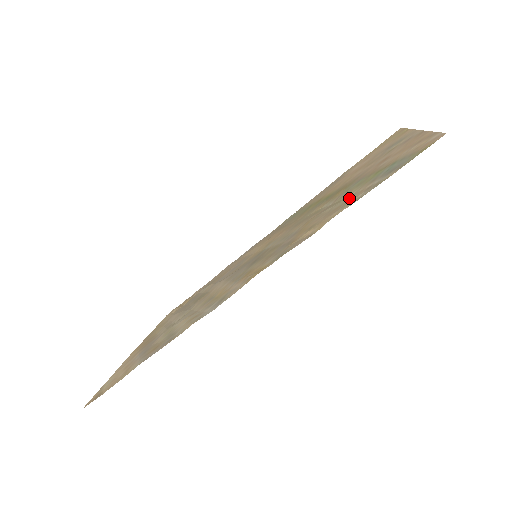
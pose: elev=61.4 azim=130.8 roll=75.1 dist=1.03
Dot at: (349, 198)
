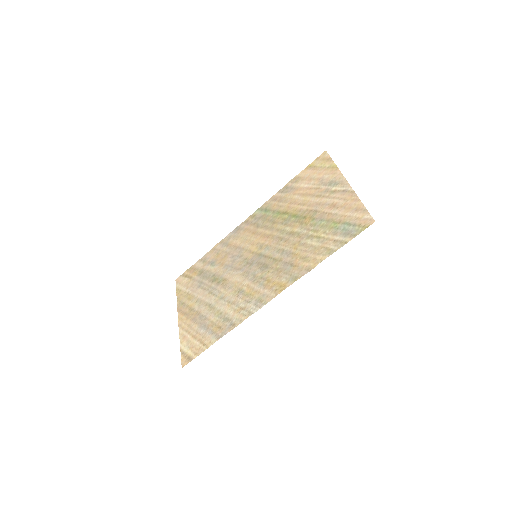
Dot at: (323, 242)
